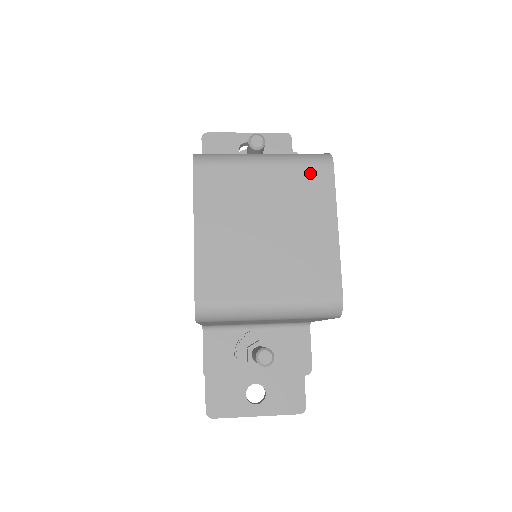
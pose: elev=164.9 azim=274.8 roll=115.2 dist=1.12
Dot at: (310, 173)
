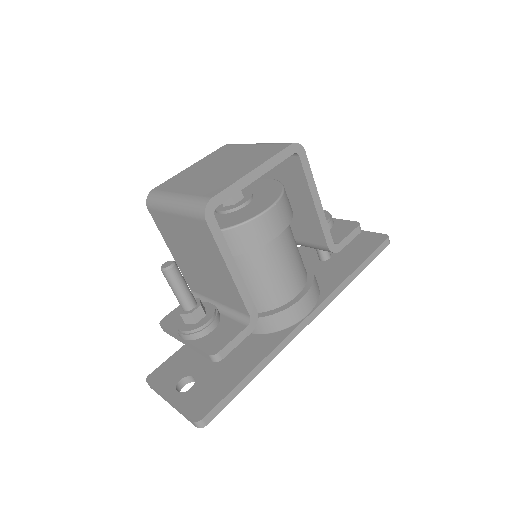
Dot at: (273, 147)
